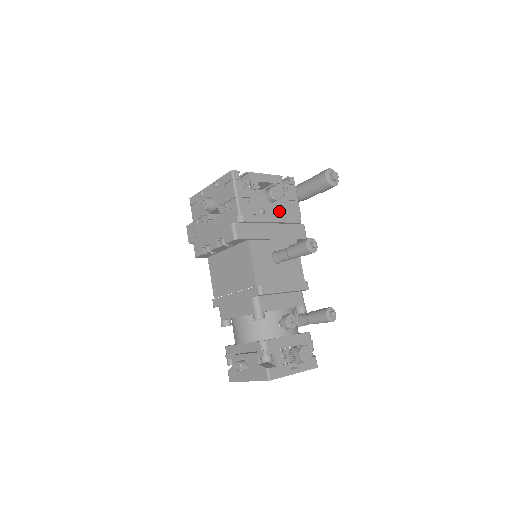
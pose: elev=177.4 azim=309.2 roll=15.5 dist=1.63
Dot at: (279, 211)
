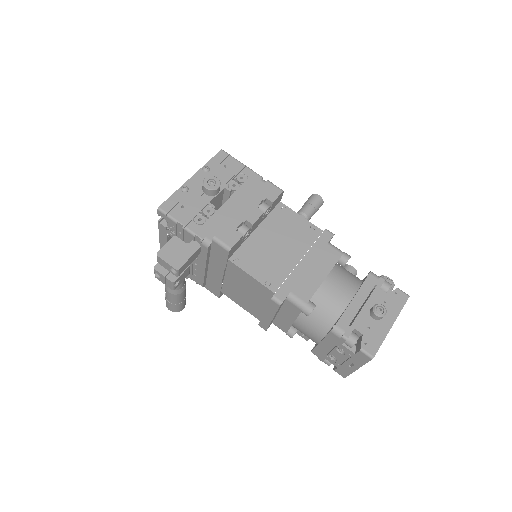
Dot at: occluded
